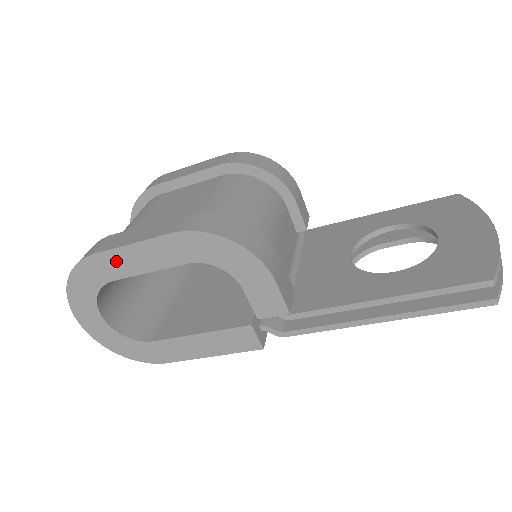
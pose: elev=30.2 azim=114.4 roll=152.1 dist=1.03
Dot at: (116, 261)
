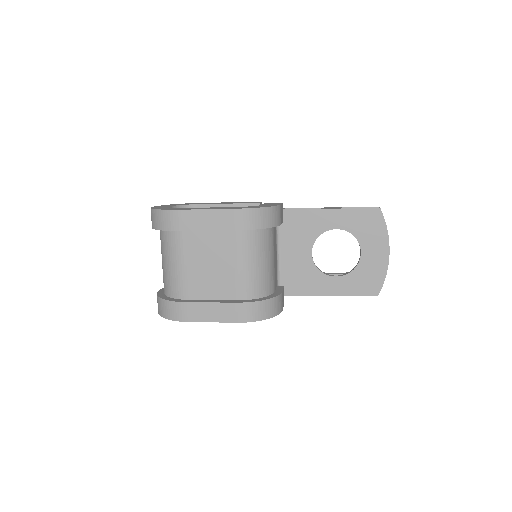
Dot at: occluded
